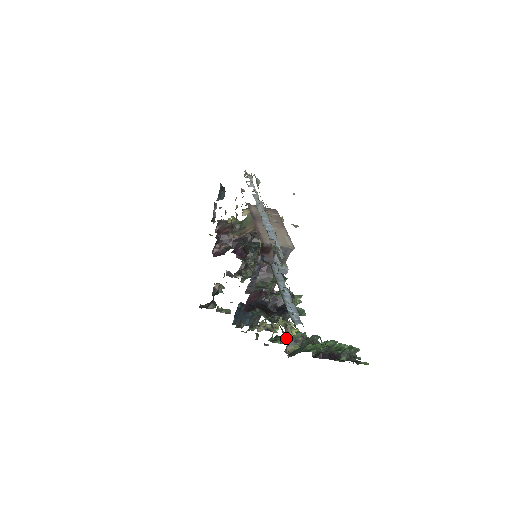
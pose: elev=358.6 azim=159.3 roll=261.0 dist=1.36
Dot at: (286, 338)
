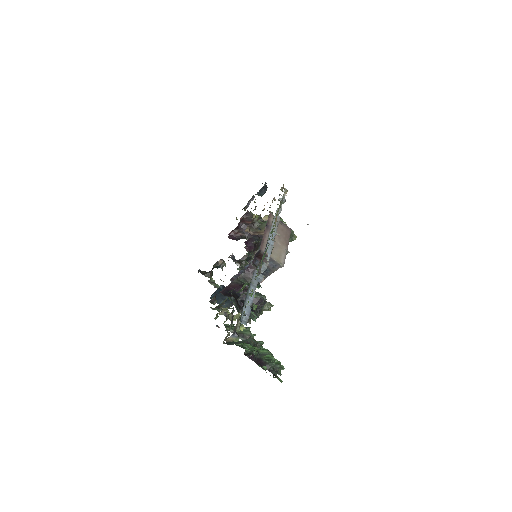
Dot at: occluded
